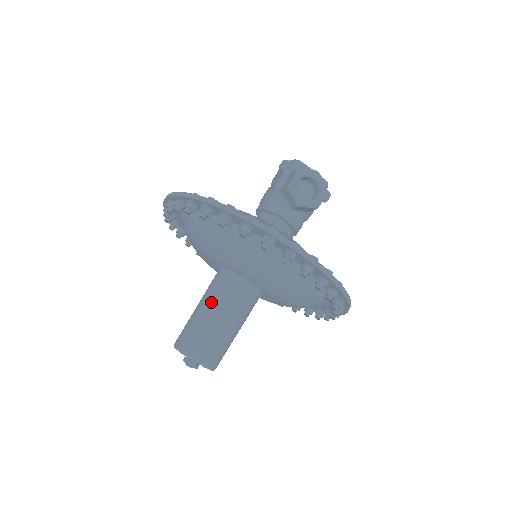
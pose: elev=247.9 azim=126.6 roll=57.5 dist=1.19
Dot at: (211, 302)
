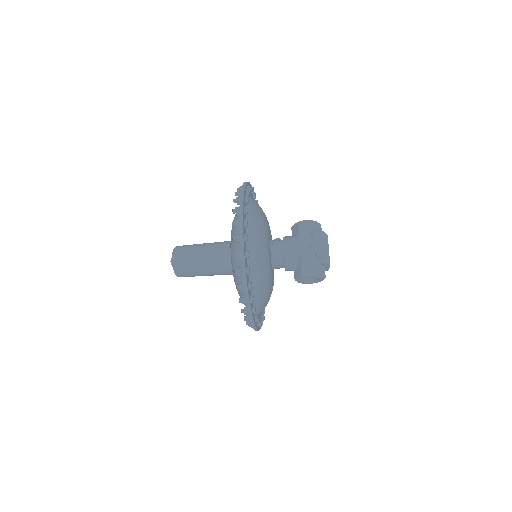
Dot at: (209, 266)
